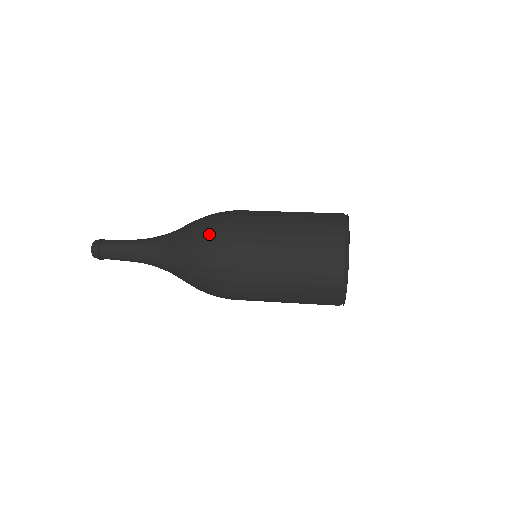
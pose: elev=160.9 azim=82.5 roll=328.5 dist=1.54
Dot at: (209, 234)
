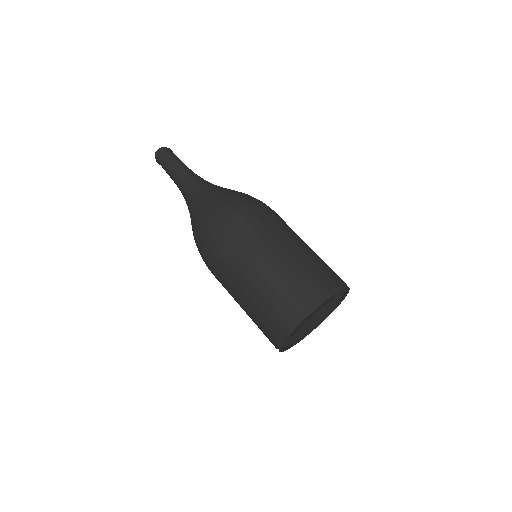
Dot at: (230, 208)
